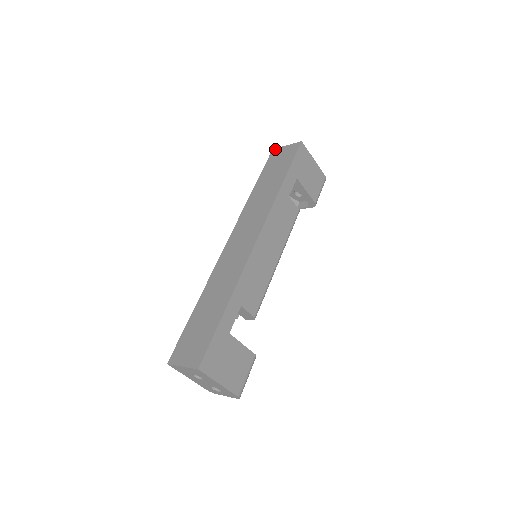
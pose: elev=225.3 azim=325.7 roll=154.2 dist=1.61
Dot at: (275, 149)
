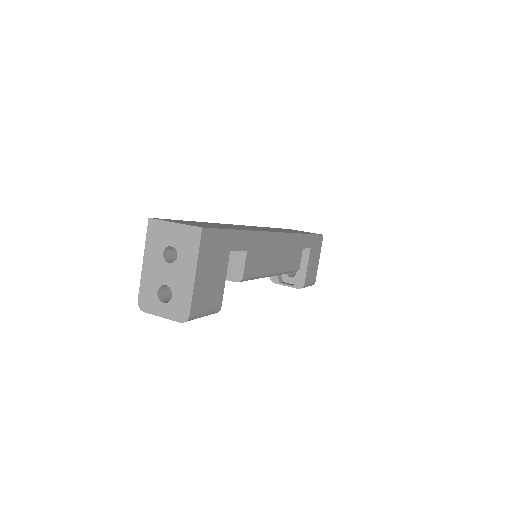
Dot at: occluded
